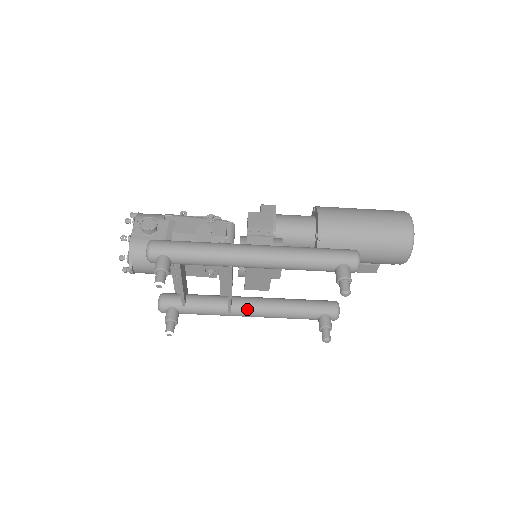
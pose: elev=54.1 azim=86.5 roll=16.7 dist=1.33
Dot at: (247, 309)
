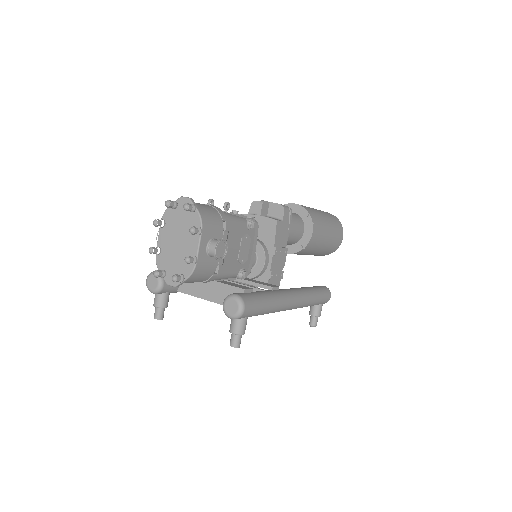
Dot at: occluded
